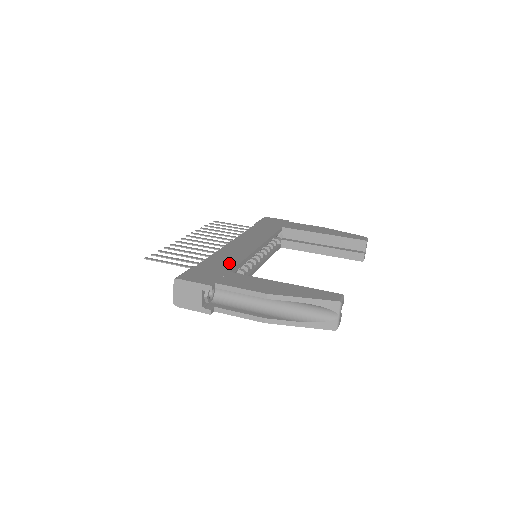
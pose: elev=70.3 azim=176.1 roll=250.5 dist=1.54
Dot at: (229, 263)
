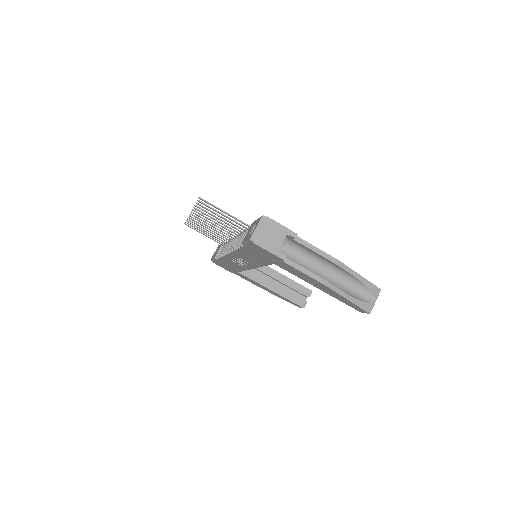
Dot at: occluded
